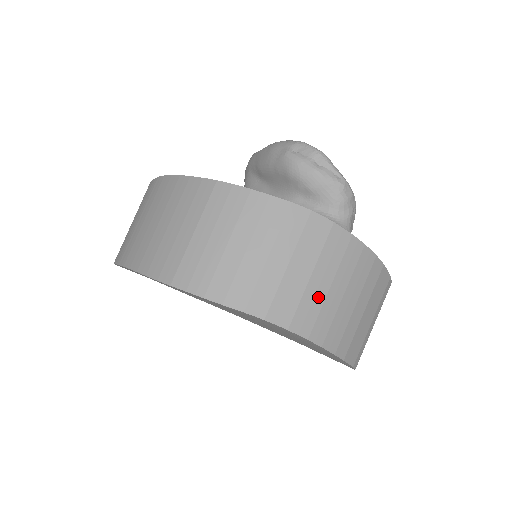
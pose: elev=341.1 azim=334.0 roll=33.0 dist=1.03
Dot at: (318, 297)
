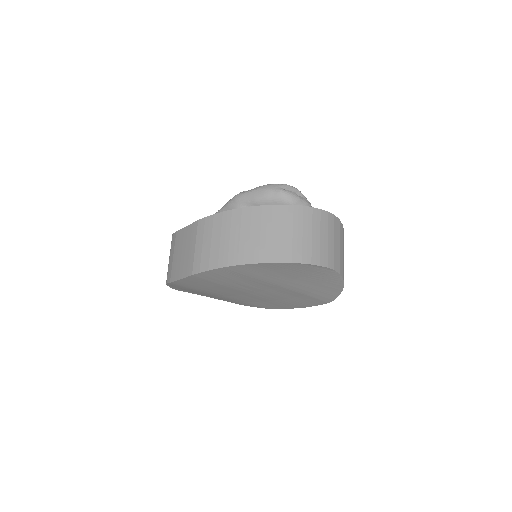
Dot at: (342, 257)
